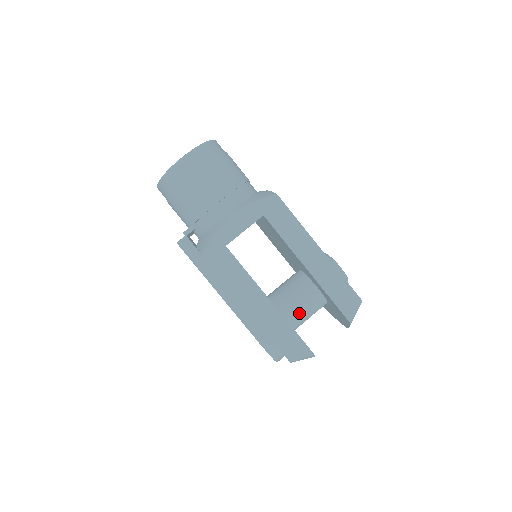
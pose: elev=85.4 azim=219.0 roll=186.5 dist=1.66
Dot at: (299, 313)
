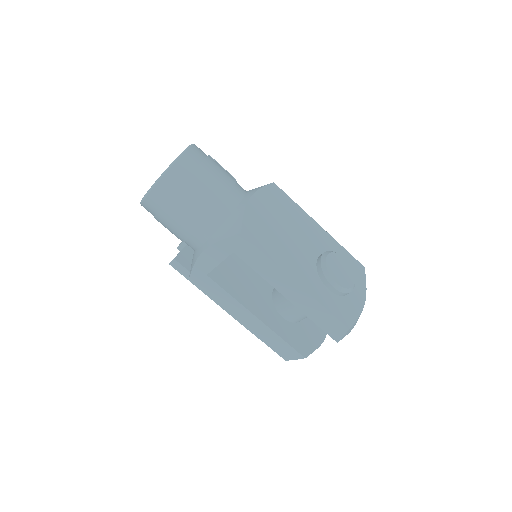
Dot at: (298, 316)
